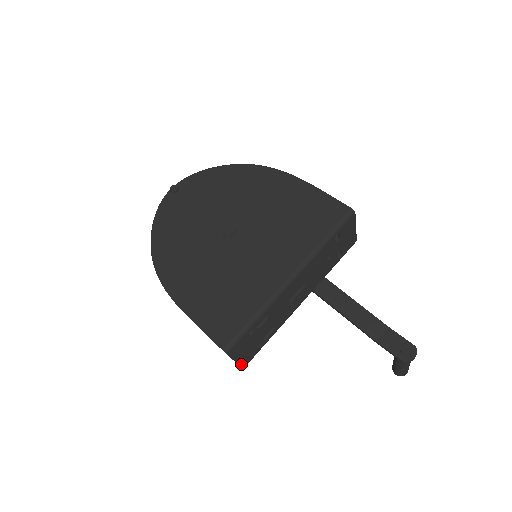
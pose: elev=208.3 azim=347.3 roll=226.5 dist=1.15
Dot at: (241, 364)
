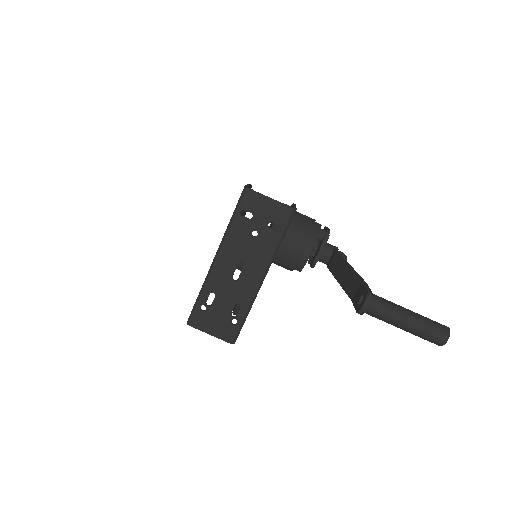
Dot at: (222, 338)
